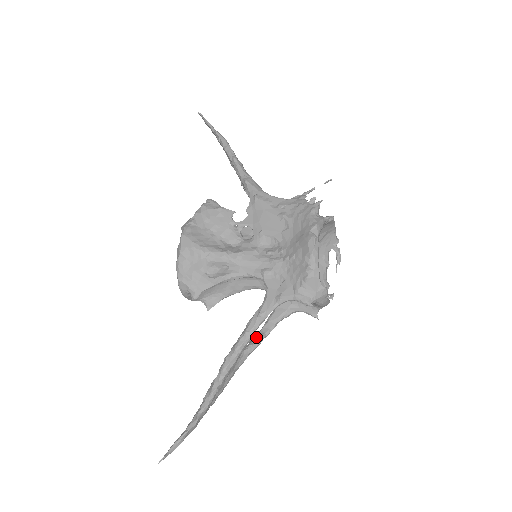
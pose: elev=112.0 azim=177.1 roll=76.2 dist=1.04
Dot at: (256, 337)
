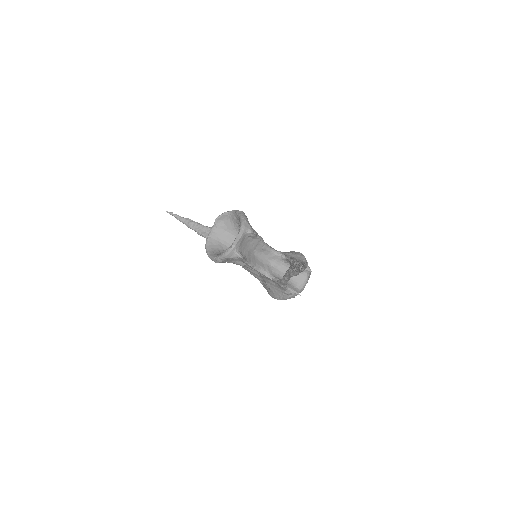
Dot at: occluded
